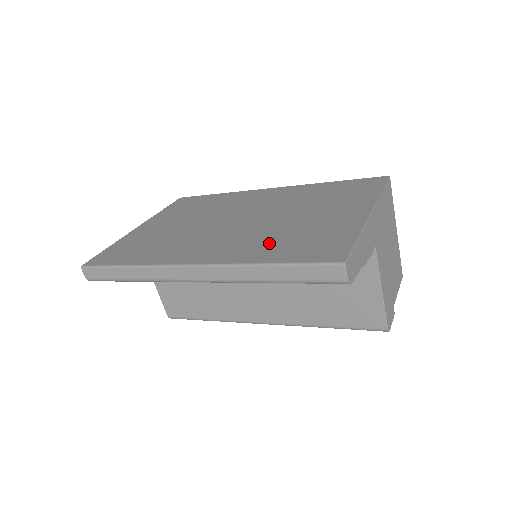
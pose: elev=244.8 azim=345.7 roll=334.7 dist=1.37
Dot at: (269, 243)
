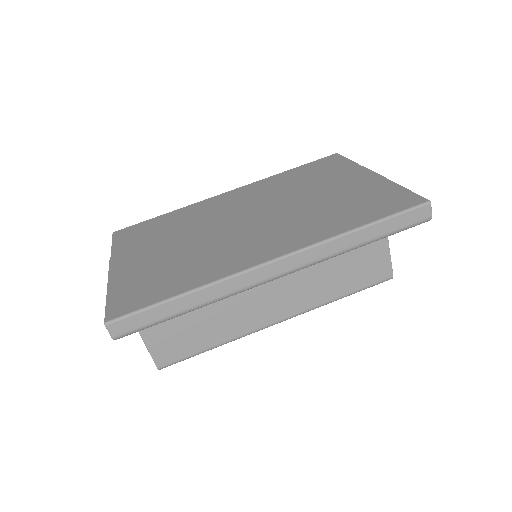
Dot at: (328, 217)
